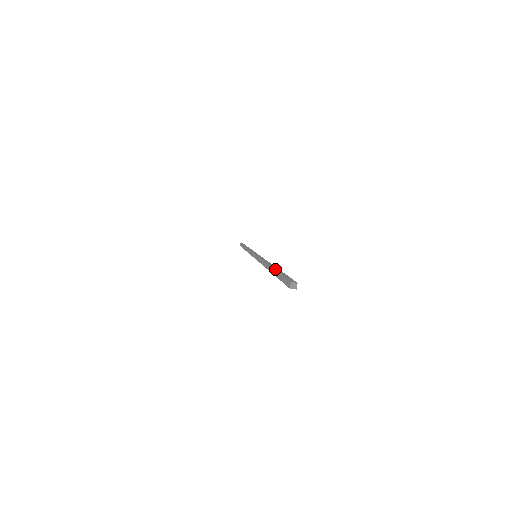
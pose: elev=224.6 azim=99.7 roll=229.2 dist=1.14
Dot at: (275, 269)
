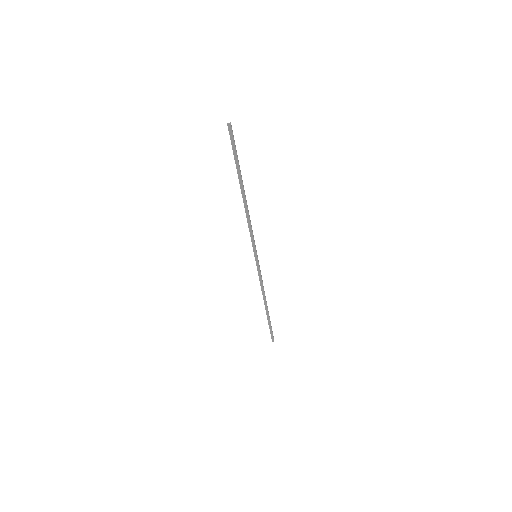
Dot at: (238, 172)
